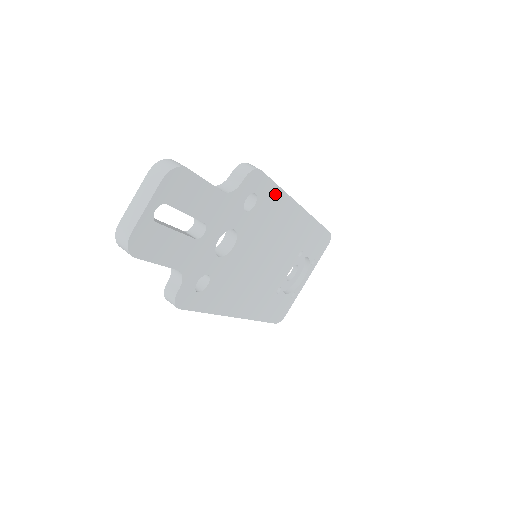
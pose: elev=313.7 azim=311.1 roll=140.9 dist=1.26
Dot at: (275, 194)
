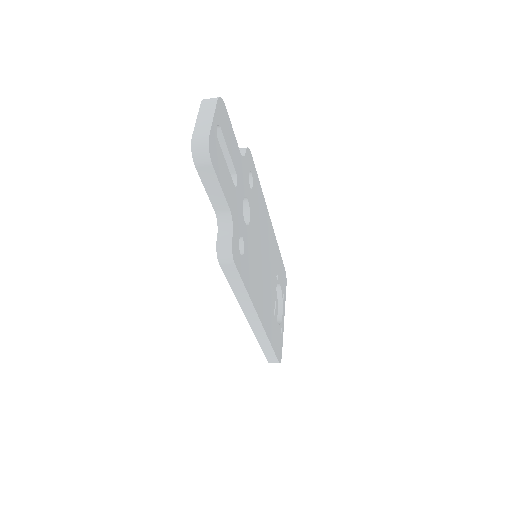
Dot at: (258, 187)
